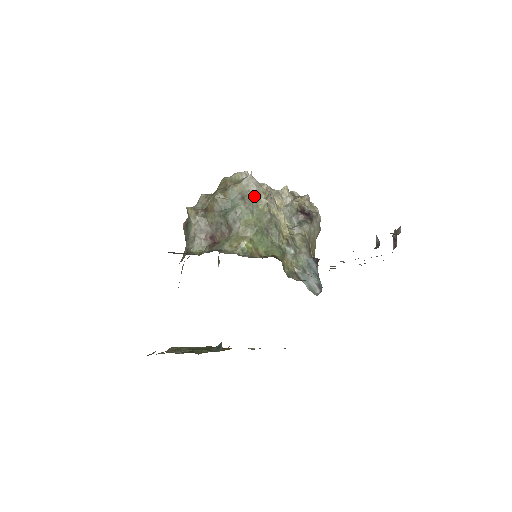
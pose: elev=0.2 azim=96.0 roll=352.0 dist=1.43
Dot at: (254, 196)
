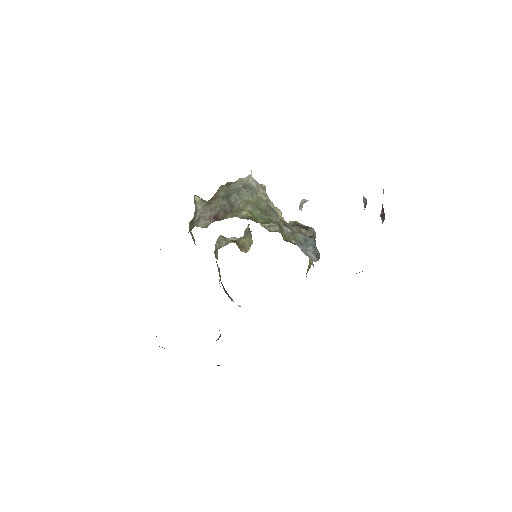
Dot at: (254, 187)
